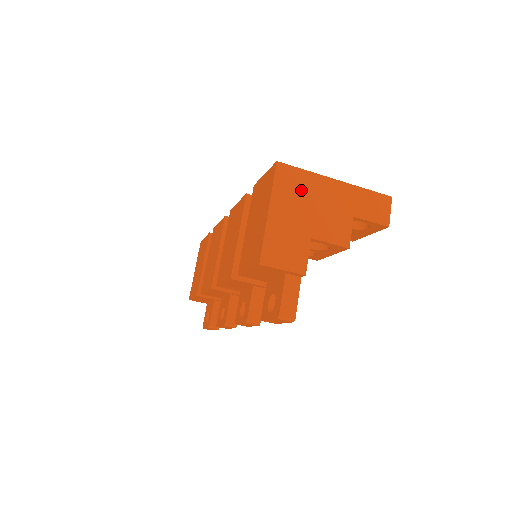
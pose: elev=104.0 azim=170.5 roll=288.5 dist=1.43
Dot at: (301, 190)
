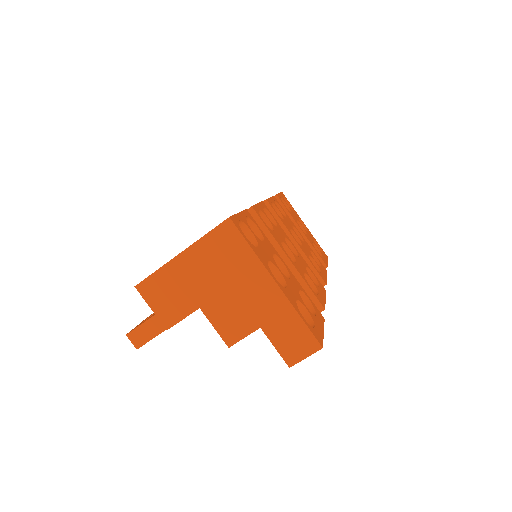
Dot at: (229, 262)
